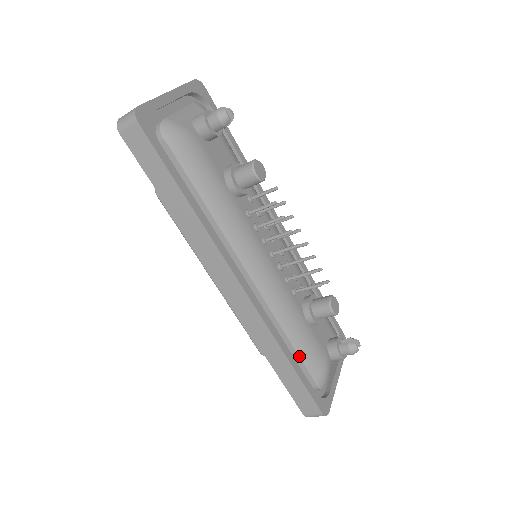
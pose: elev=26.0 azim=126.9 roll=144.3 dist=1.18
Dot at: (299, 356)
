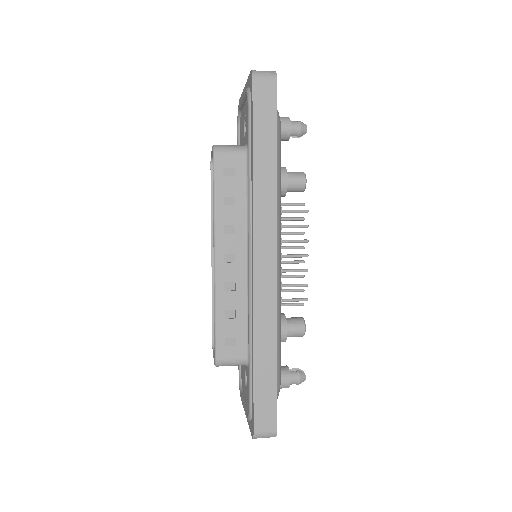
Dot at: occluded
